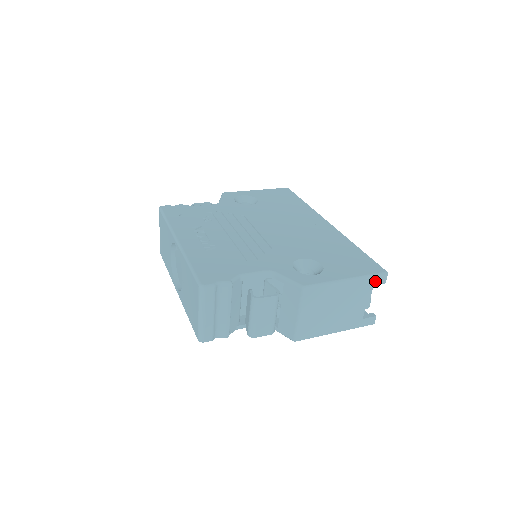
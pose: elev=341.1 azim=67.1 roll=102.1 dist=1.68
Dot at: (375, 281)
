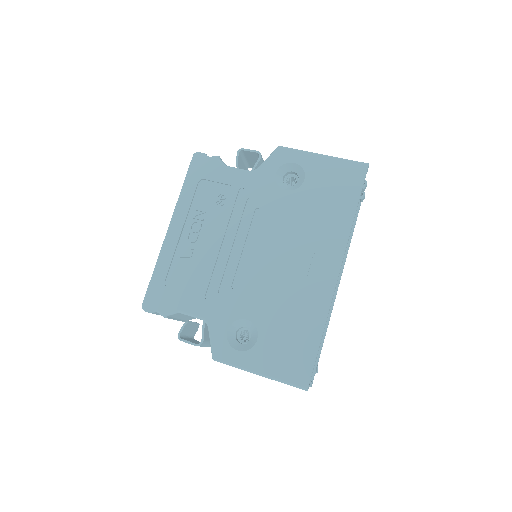
Dot at: occluded
